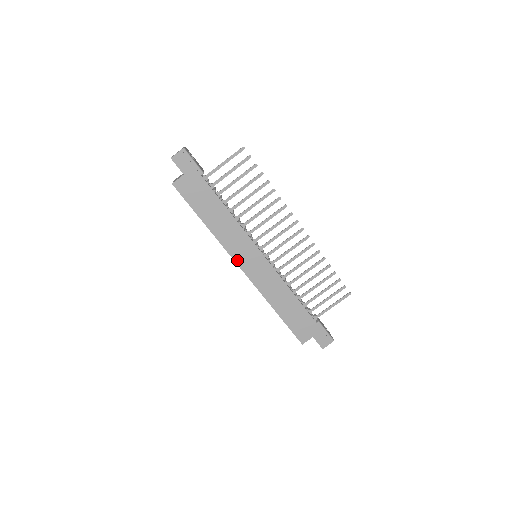
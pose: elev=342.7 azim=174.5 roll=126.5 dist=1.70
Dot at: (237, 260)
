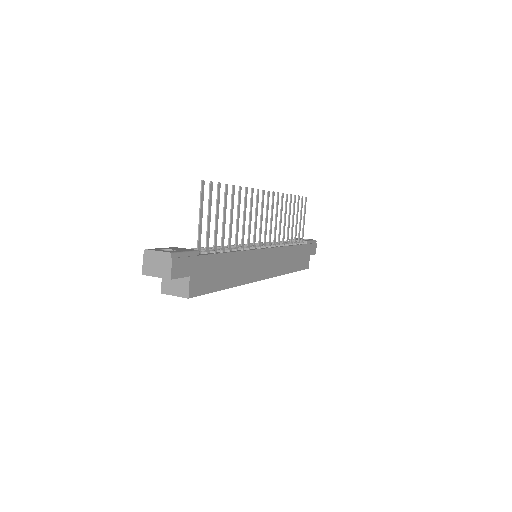
Dot at: (258, 278)
